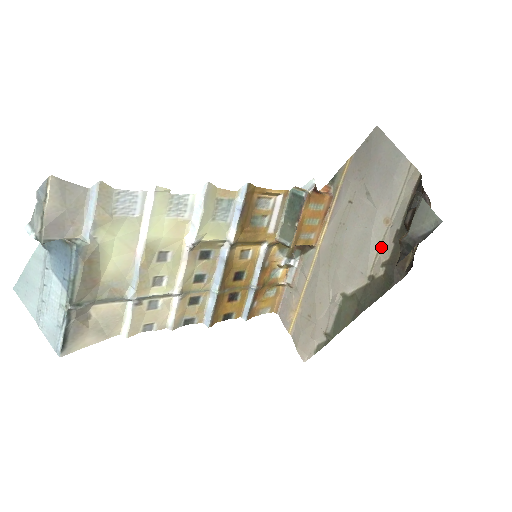
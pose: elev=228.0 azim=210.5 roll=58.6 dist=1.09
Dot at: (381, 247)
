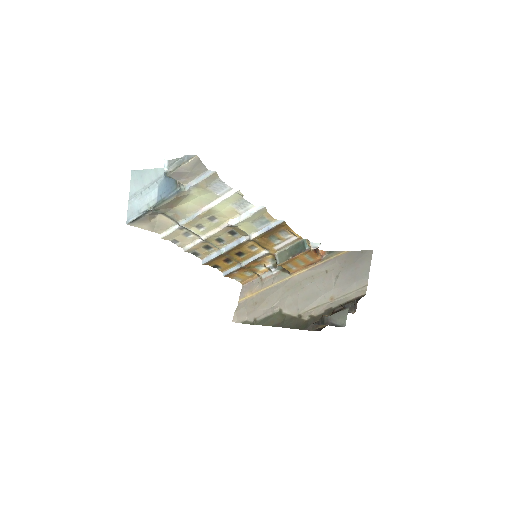
Dot at: (318, 307)
